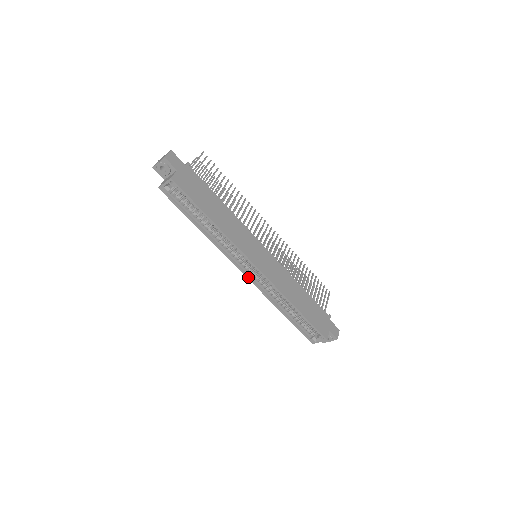
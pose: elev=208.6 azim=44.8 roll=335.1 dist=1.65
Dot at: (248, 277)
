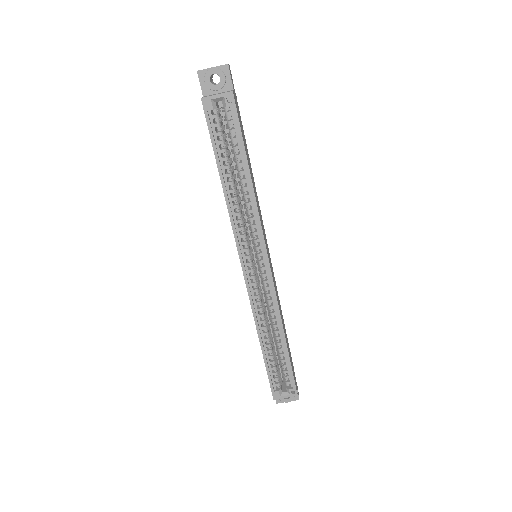
Dot at: (247, 278)
